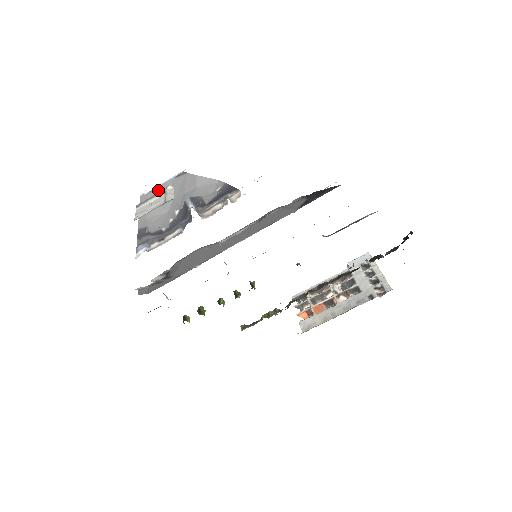
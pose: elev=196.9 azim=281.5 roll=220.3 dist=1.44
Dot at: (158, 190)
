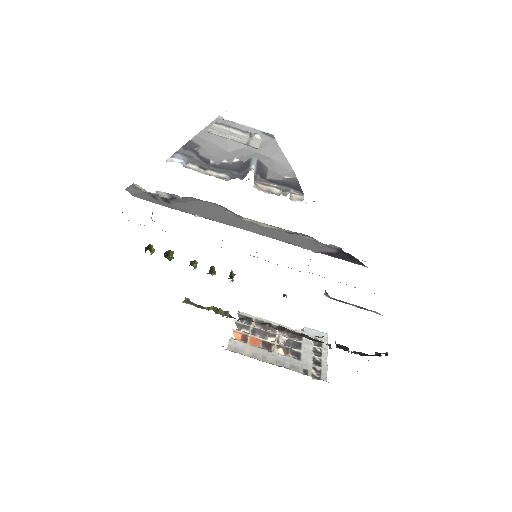
Dot at: (238, 127)
